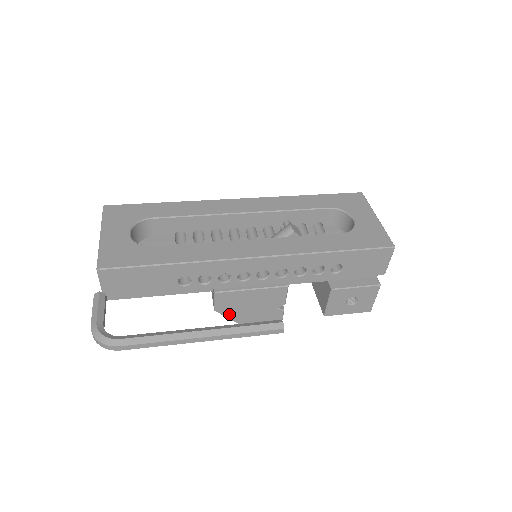
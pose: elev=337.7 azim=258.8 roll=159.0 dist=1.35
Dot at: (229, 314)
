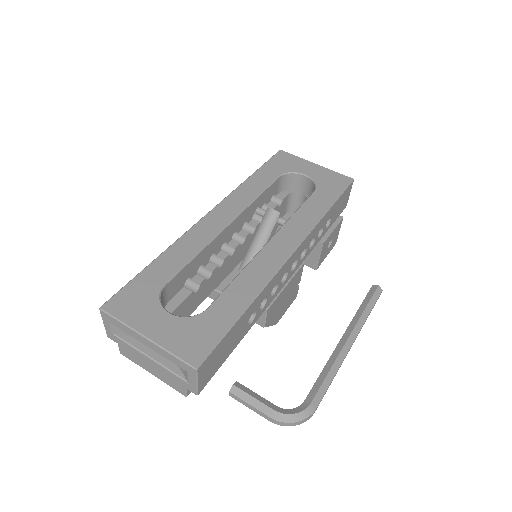
Dot at: (271, 322)
